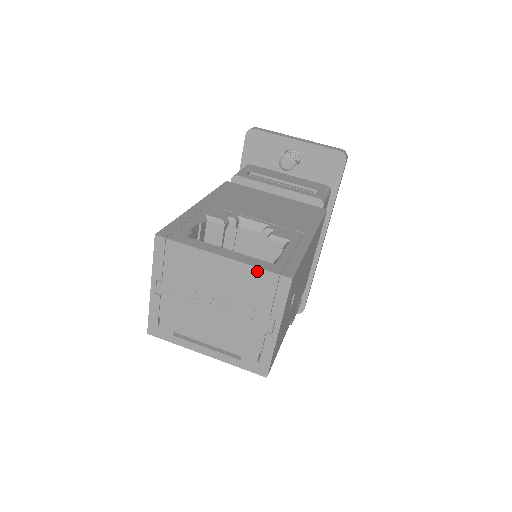
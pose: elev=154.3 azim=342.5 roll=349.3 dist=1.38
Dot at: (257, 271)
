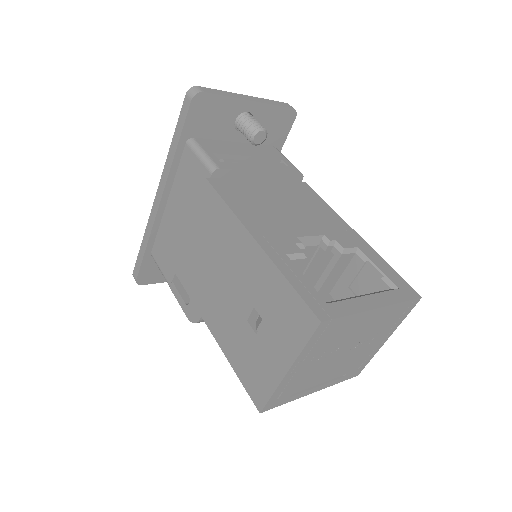
Dot at: (400, 305)
